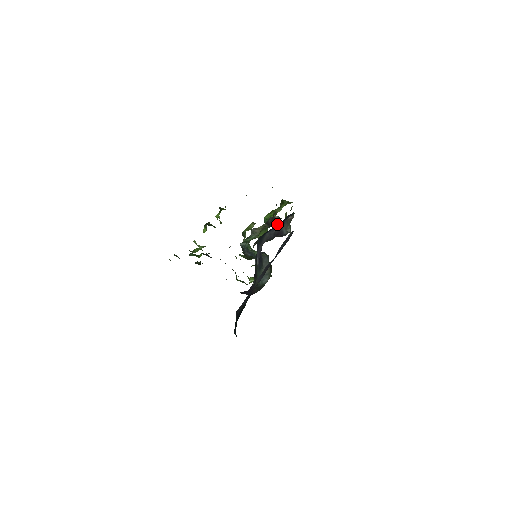
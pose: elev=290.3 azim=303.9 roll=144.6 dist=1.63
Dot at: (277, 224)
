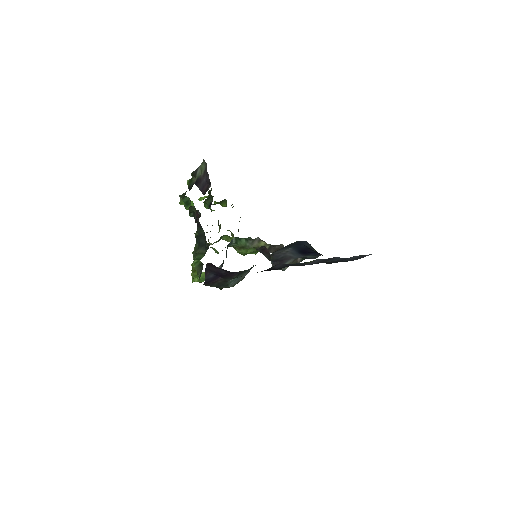
Dot at: (310, 249)
